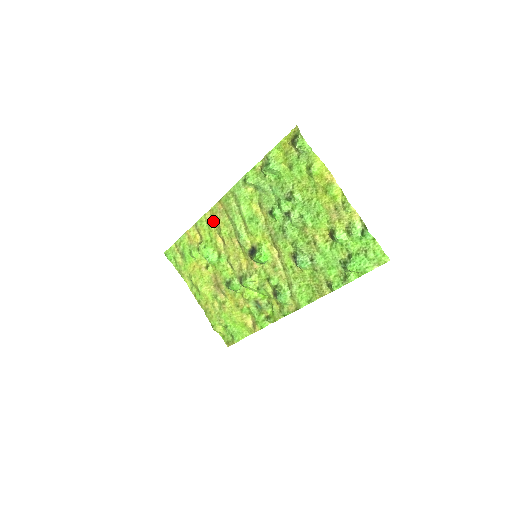
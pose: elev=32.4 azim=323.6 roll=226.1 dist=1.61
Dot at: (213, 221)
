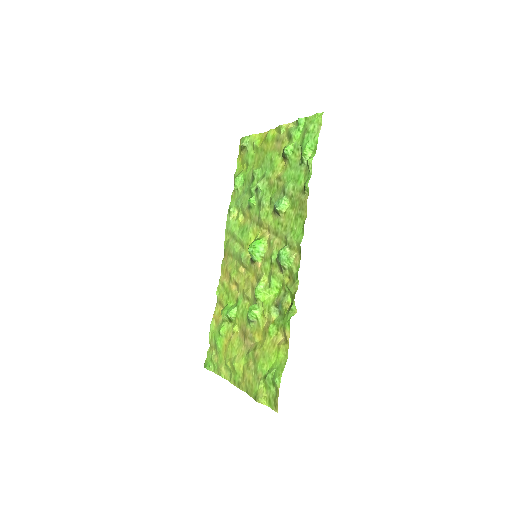
Dot at: (226, 278)
